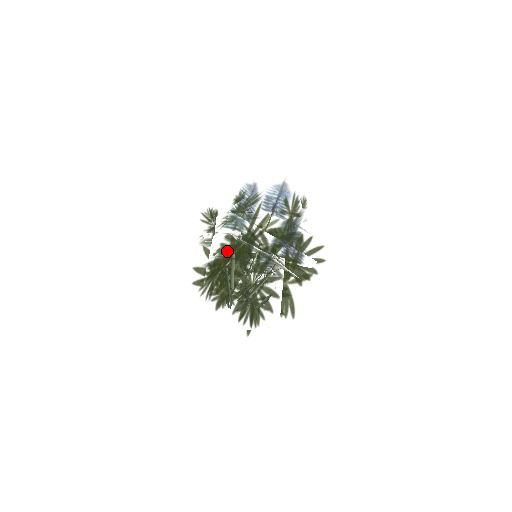
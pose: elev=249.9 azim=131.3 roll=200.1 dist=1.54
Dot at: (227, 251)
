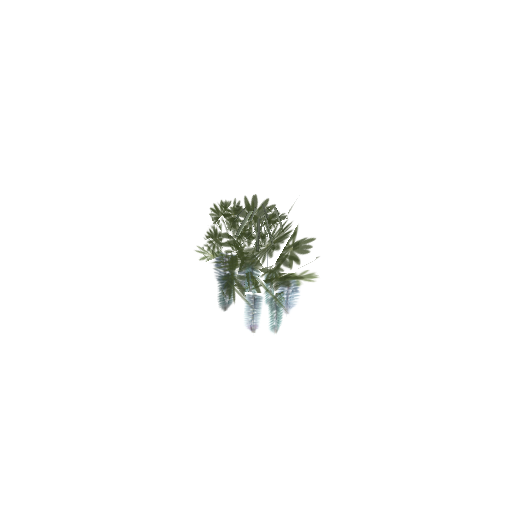
Dot at: (228, 219)
